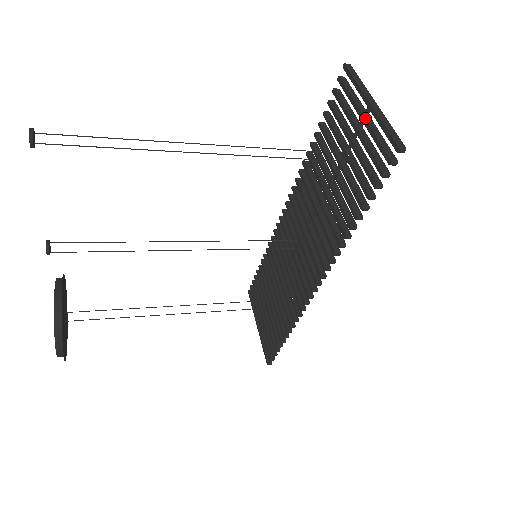
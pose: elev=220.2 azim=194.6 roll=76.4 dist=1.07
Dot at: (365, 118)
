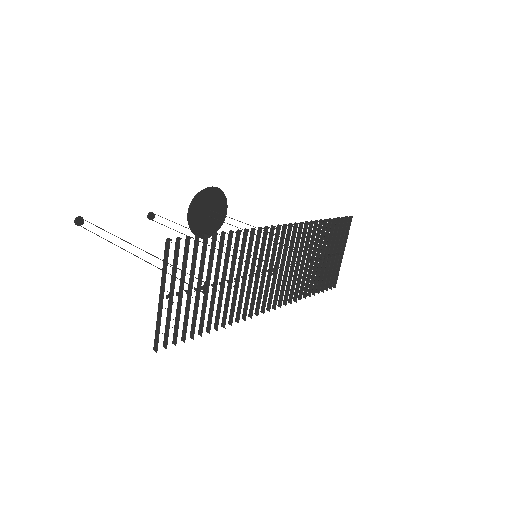
Dot at: occluded
